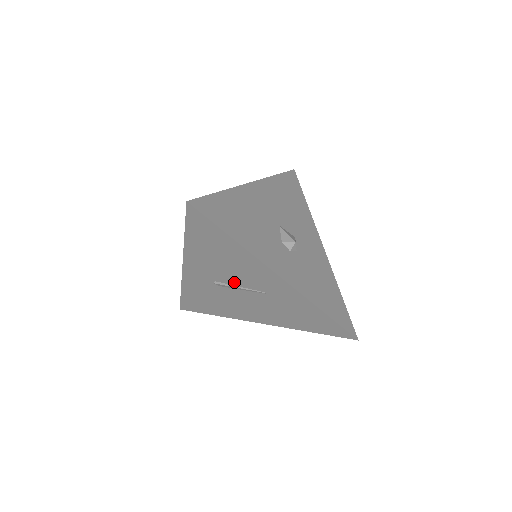
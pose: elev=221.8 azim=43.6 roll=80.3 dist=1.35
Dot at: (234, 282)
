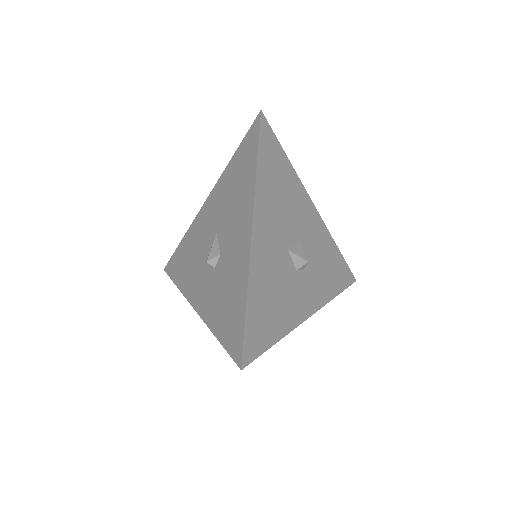
Dot at: occluded
